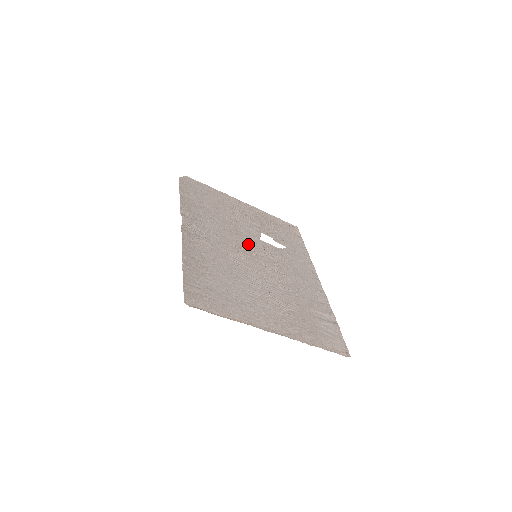
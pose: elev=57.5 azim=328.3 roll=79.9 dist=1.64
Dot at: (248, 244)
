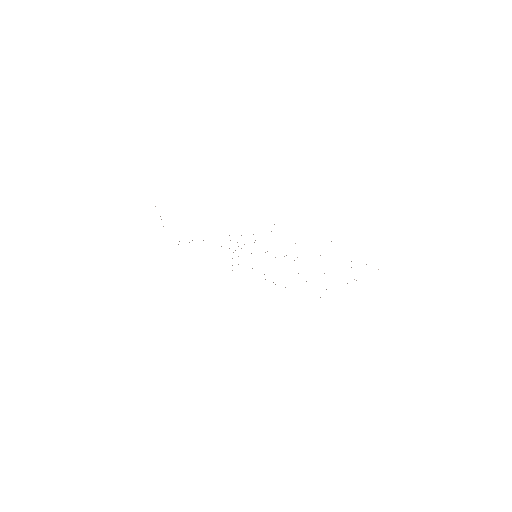
Dot at: occluded
